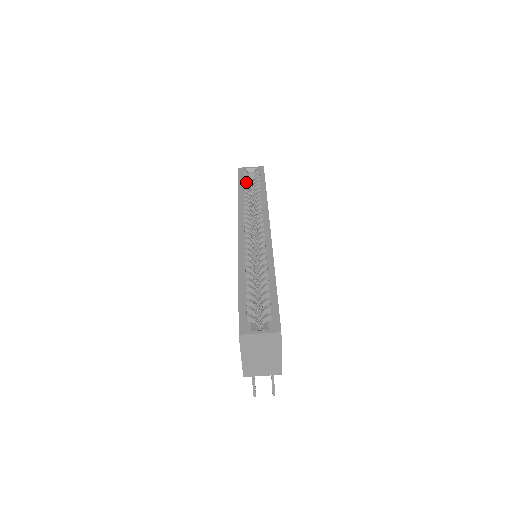
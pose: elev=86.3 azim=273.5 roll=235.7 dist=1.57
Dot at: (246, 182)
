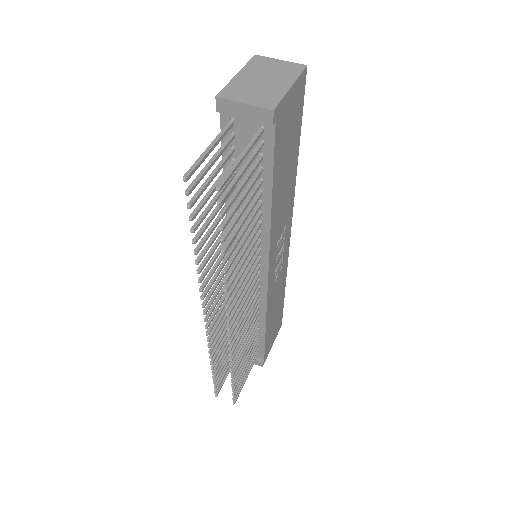
Dot at: occluded
